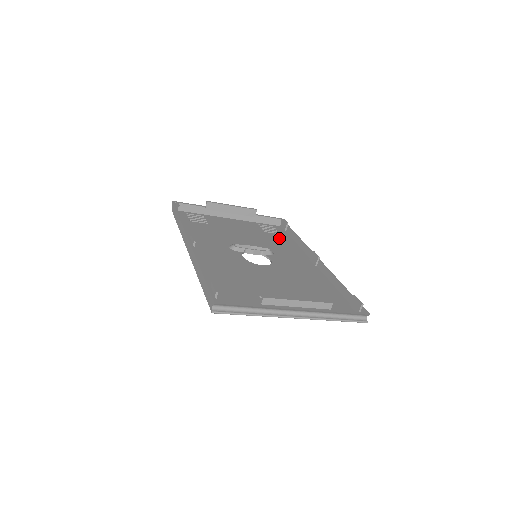
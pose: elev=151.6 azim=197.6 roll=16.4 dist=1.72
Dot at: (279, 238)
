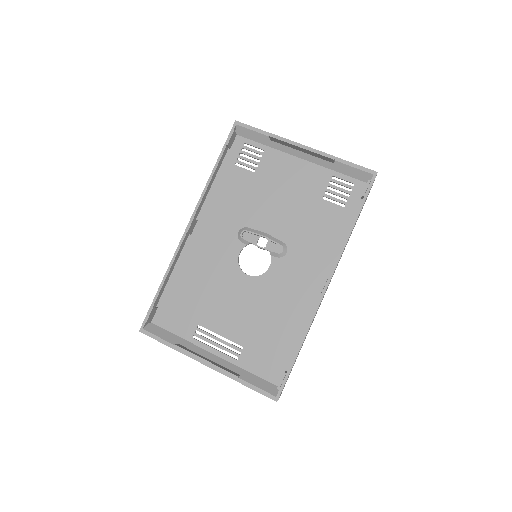
Dot at: (331, 218)
